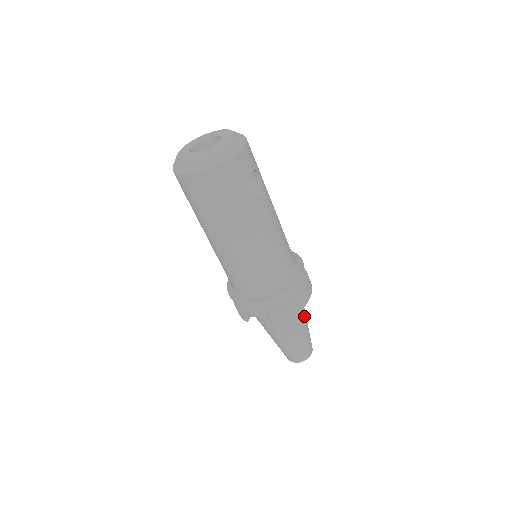
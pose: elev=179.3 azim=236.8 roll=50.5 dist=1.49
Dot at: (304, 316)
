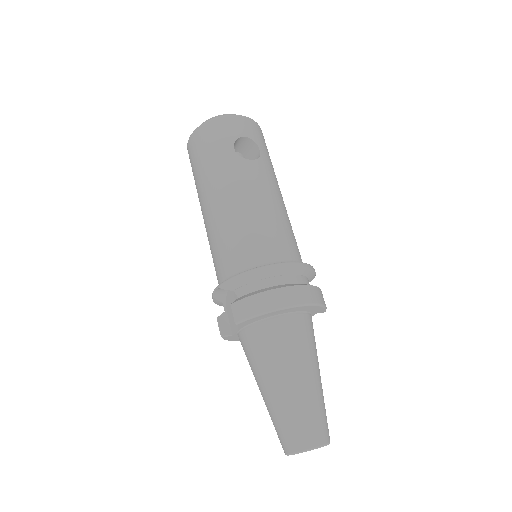
Dot at: (304, 353)
